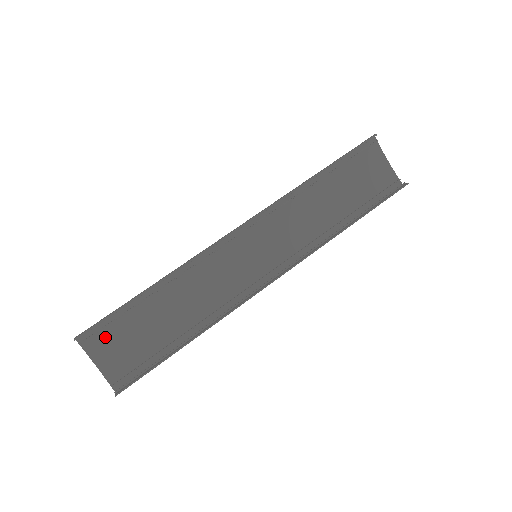
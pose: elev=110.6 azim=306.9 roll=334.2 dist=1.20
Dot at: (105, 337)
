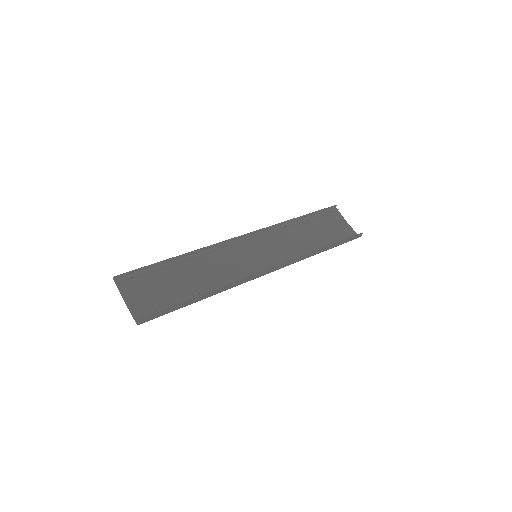
Dot at: (137, 284)
